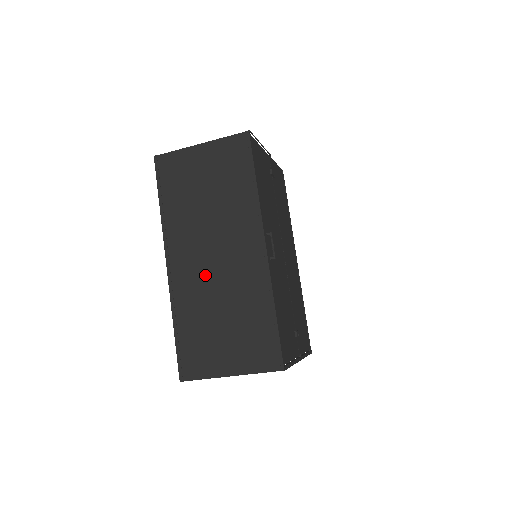
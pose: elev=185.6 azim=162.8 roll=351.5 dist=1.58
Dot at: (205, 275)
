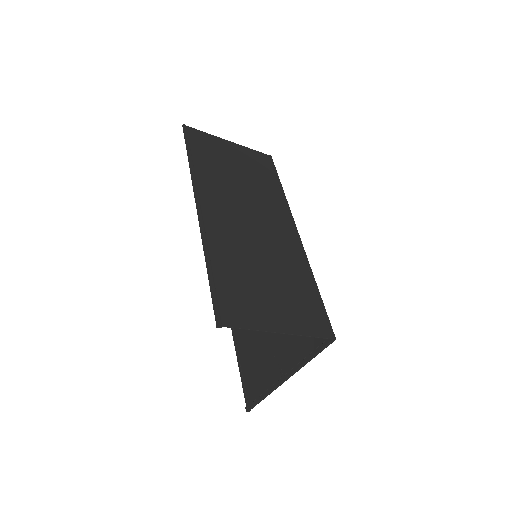
Dot at: (242, 231)
